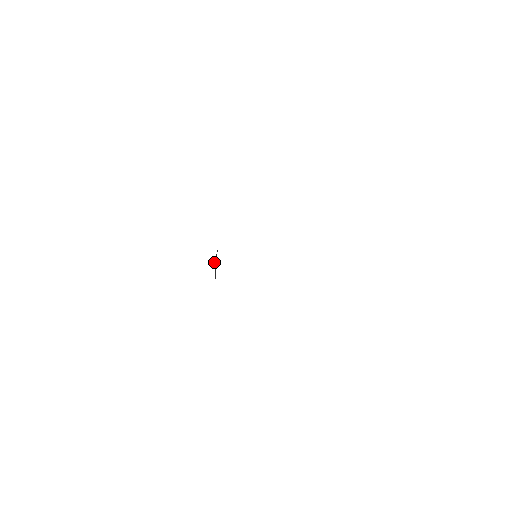
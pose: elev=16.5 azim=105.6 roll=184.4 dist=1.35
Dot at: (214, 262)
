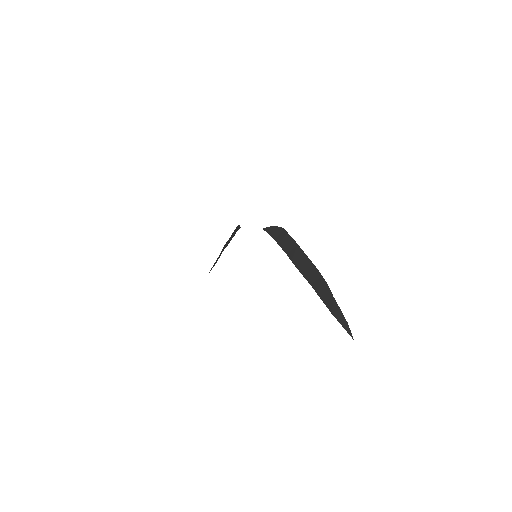
Dot at: (333, 312)
